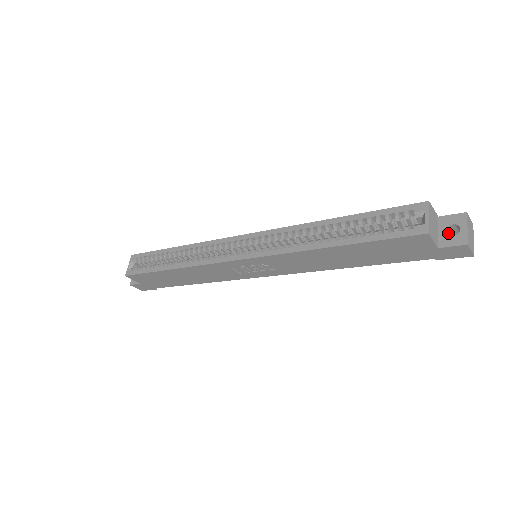
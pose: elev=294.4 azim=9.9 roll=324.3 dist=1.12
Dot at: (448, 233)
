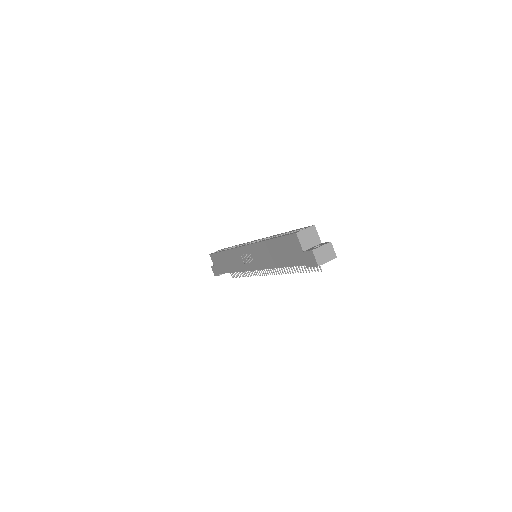
Dot at: occluded
